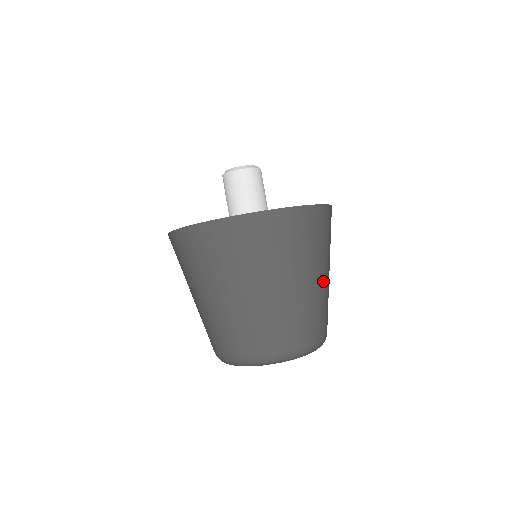
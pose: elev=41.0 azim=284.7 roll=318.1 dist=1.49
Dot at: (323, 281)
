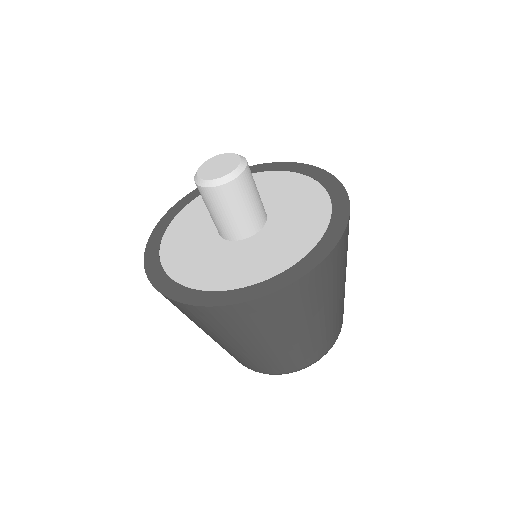
Dot at: (342, 293)
